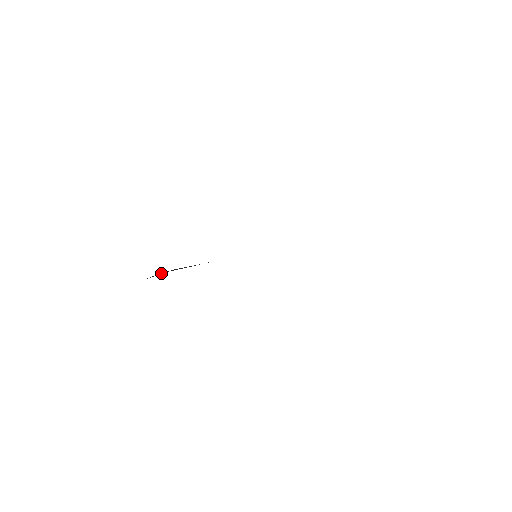
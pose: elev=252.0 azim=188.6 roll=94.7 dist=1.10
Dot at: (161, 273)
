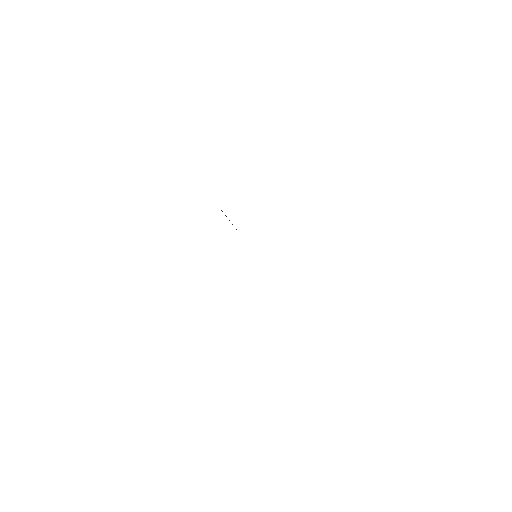
Dot at: occluded
